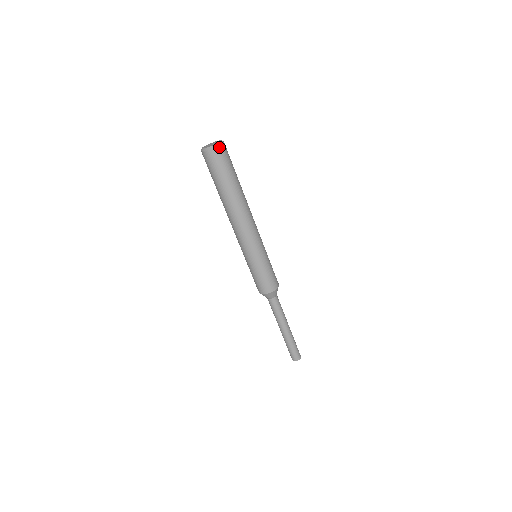
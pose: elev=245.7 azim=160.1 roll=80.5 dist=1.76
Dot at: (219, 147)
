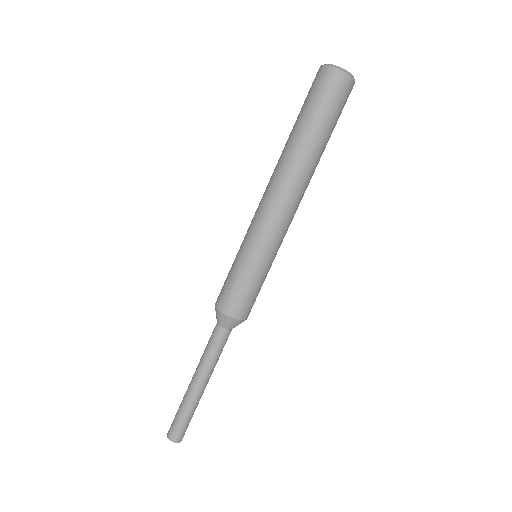
Dot at: occluded
